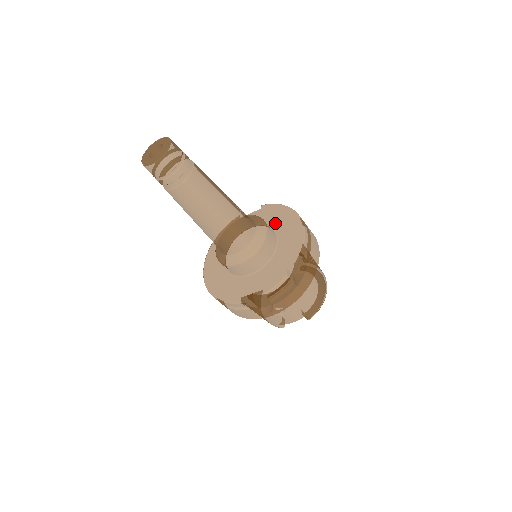
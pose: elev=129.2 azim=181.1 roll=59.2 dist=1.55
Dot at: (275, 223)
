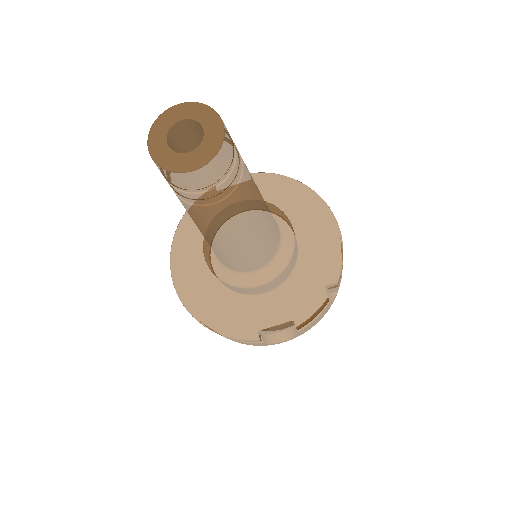
Dot at: (285, 208)
